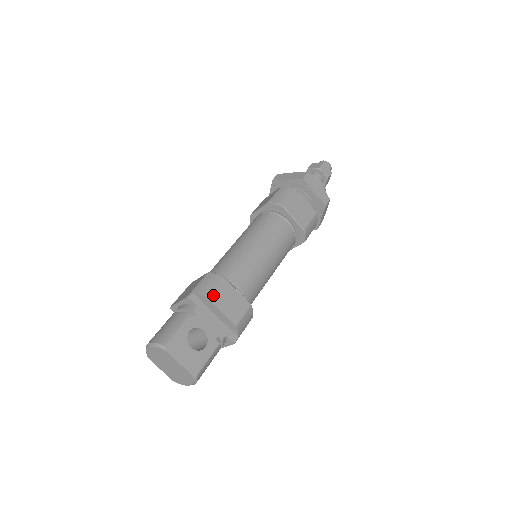
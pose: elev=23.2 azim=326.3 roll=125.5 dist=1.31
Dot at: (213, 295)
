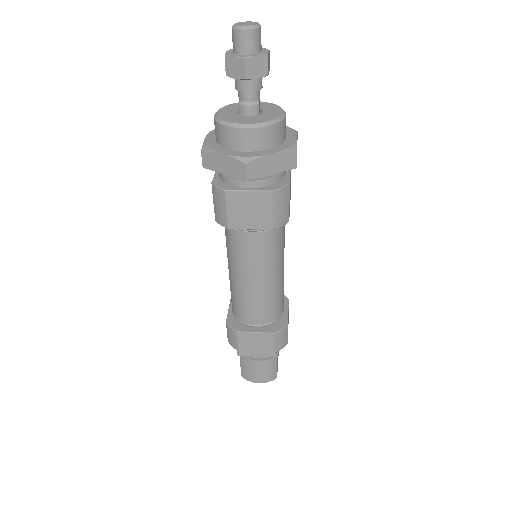
Dot at: occluded
